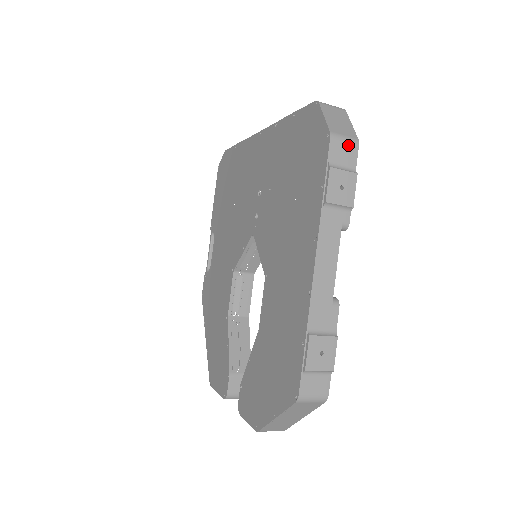
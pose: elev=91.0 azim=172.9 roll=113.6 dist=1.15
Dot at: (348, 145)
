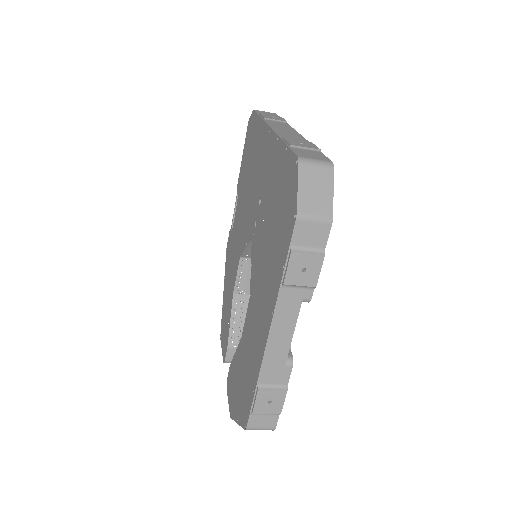
Dot at: (318, 226)
